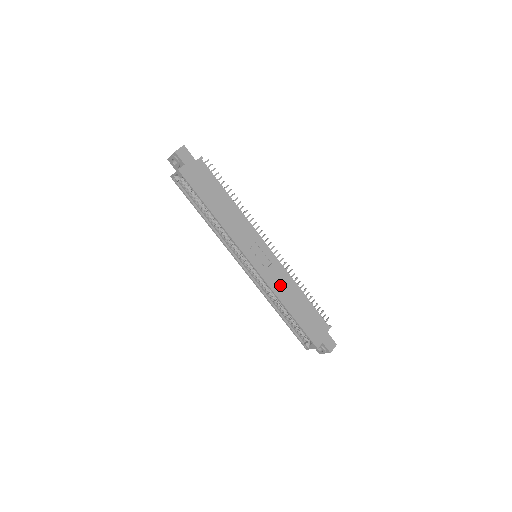
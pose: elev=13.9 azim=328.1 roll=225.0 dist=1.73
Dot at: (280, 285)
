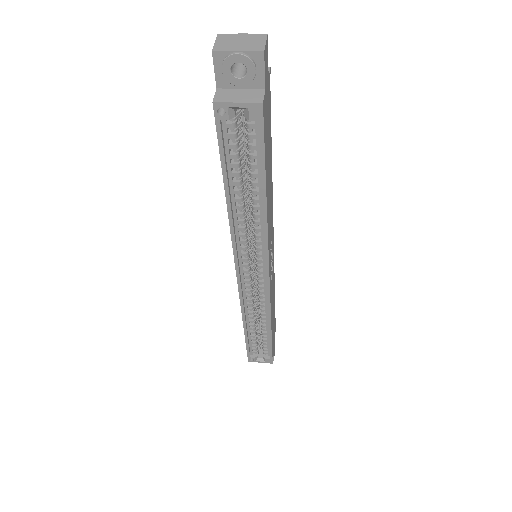
Dot at: (272, 297)
